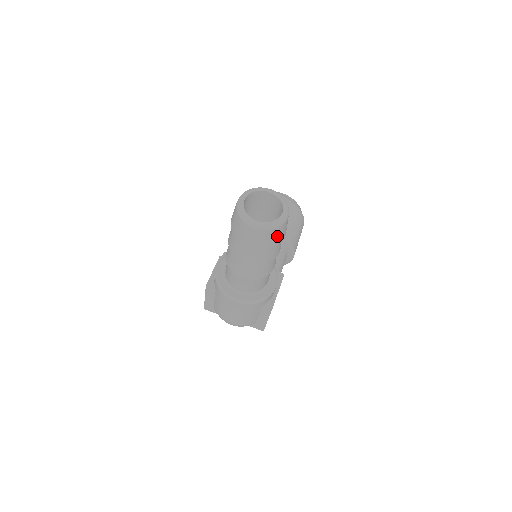
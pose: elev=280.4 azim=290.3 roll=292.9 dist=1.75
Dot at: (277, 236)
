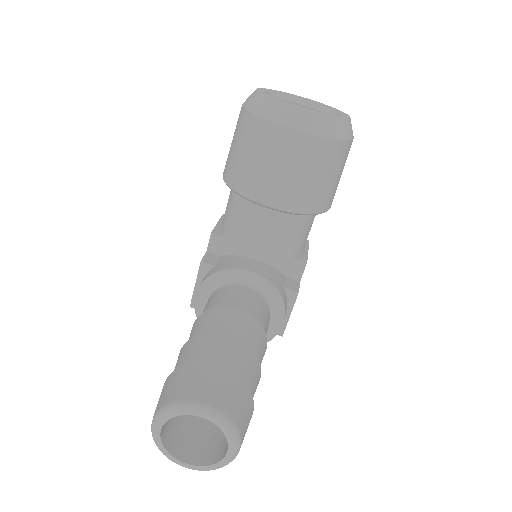
Dot at: occluded
